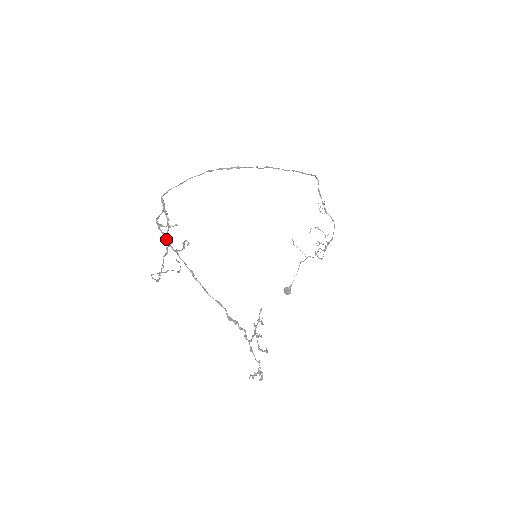
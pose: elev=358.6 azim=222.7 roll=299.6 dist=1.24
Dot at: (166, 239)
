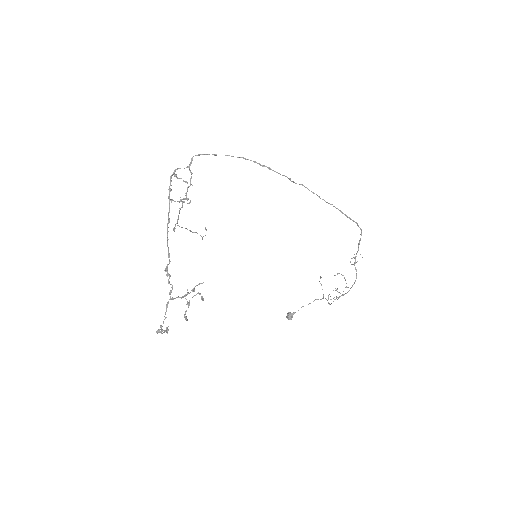
Dot at: occluded
